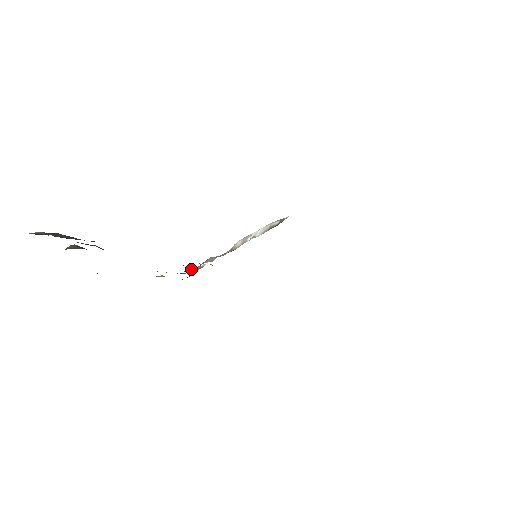
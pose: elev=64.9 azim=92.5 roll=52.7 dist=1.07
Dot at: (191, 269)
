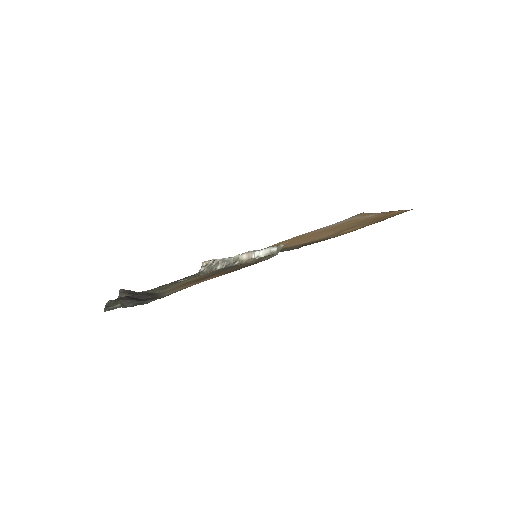
Dot at: (206, 272)
